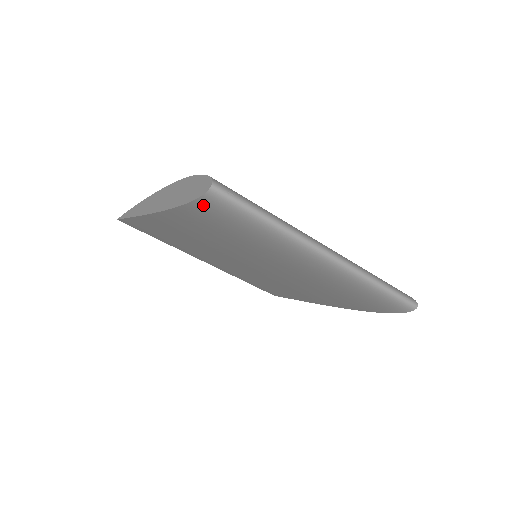
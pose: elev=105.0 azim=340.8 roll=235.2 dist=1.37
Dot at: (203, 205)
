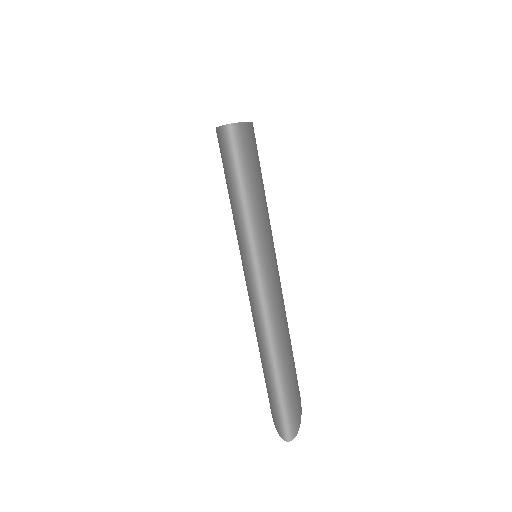
Dot at: (219, 139)
